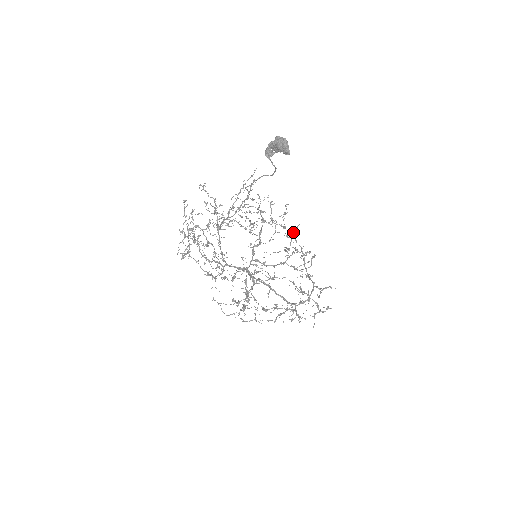
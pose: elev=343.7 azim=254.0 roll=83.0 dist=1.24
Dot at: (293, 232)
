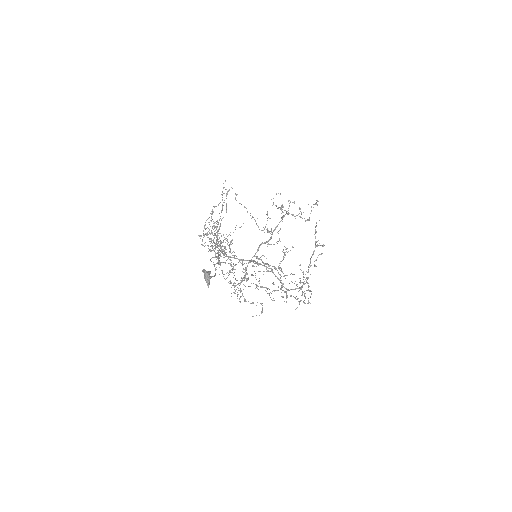
Dot at: occluded
